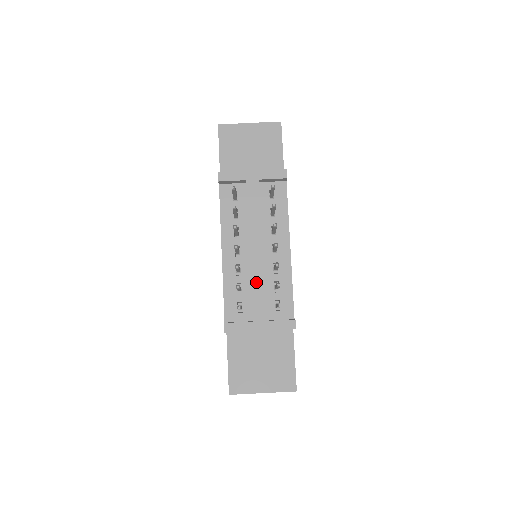
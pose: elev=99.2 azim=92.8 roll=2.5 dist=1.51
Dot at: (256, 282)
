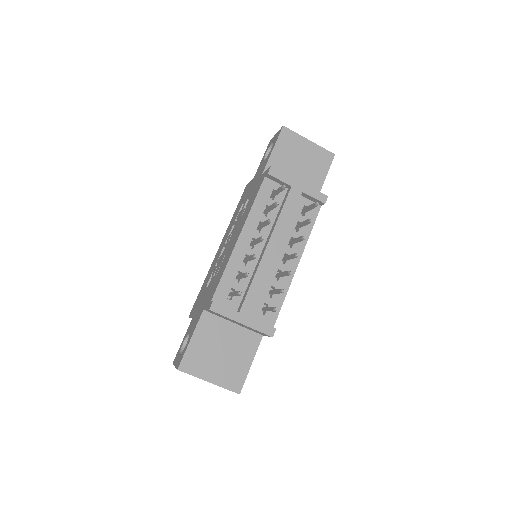
Dot at: (258, 278)
